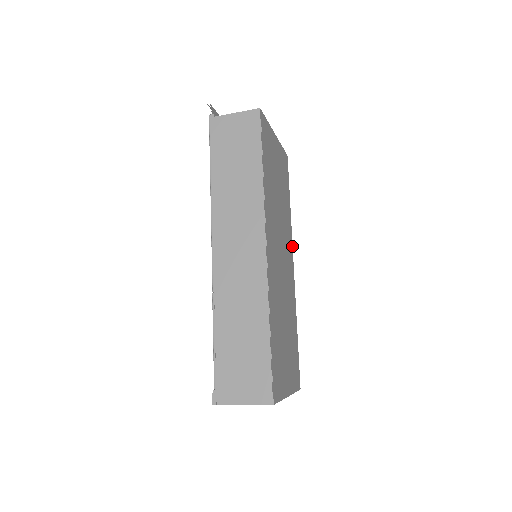
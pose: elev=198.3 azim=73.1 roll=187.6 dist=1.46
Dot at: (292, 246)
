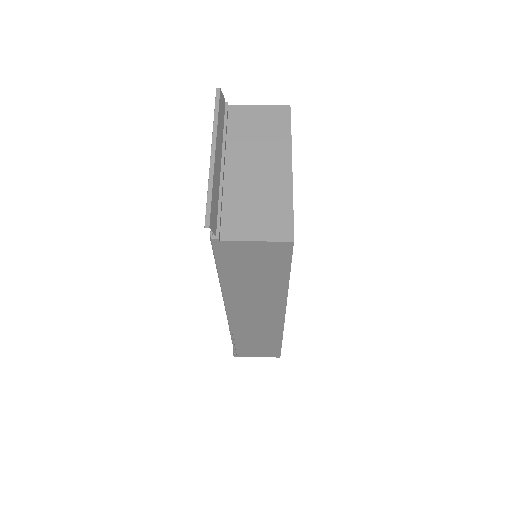
Dot at: occluded
